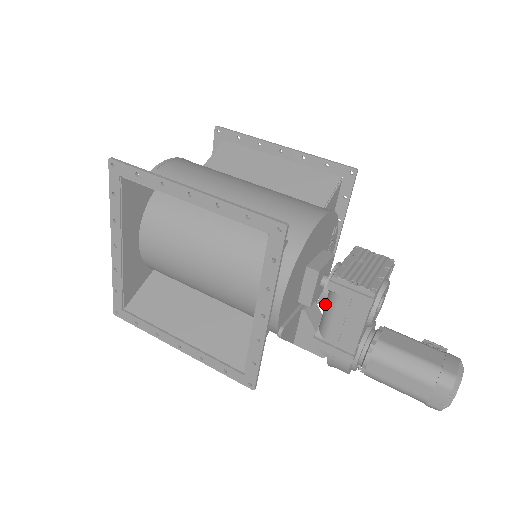
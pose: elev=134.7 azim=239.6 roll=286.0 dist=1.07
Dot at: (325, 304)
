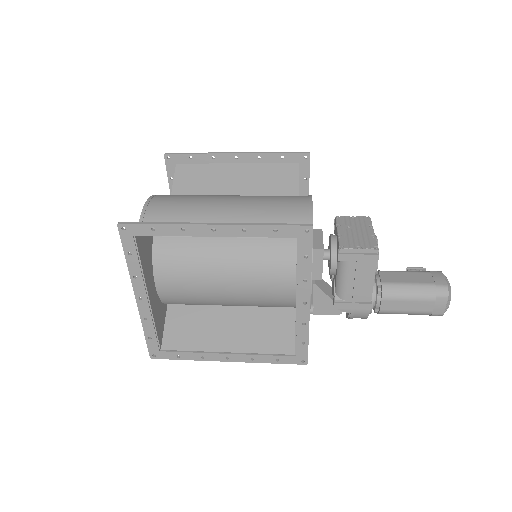
Dot at: (336, 273)
